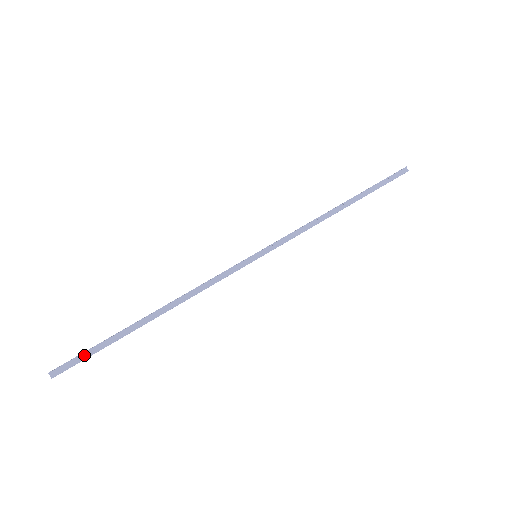
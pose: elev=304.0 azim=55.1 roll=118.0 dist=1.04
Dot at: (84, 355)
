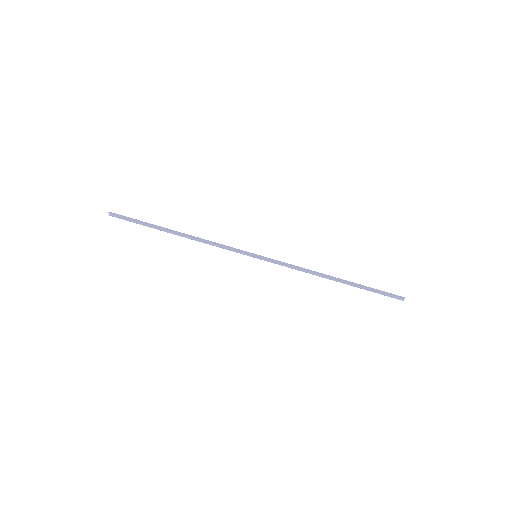
Dot at: (131, 219)
